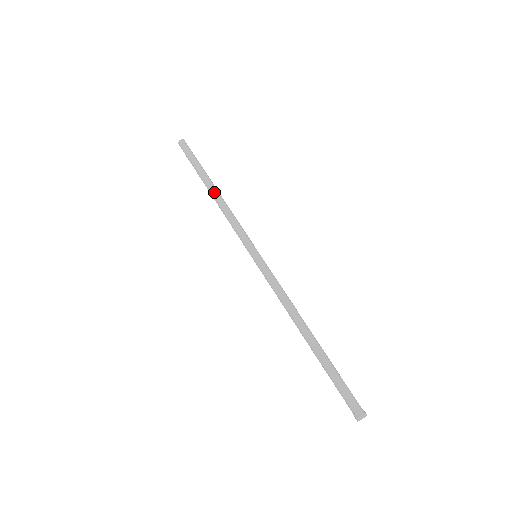
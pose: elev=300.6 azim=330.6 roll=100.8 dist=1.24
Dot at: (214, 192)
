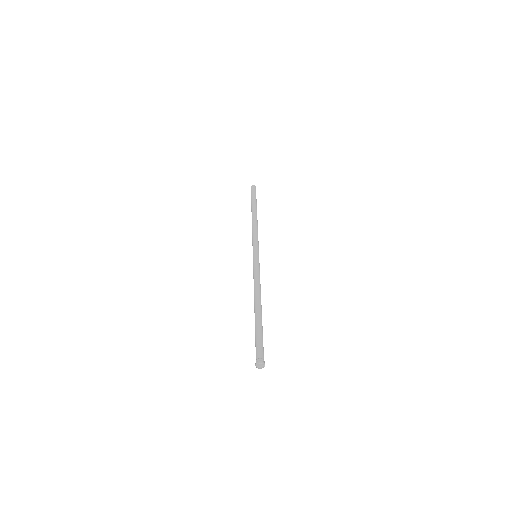
Dot at: (255, 215)
